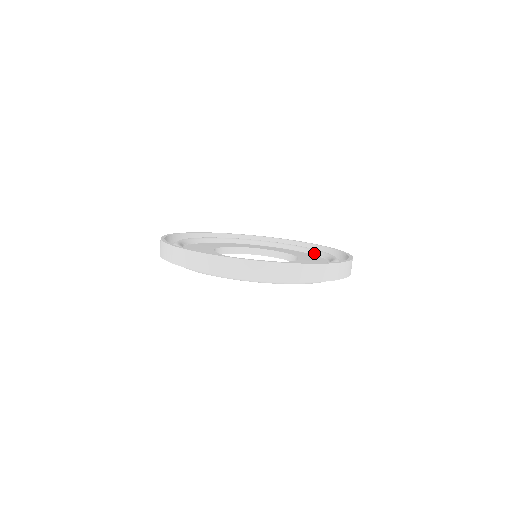
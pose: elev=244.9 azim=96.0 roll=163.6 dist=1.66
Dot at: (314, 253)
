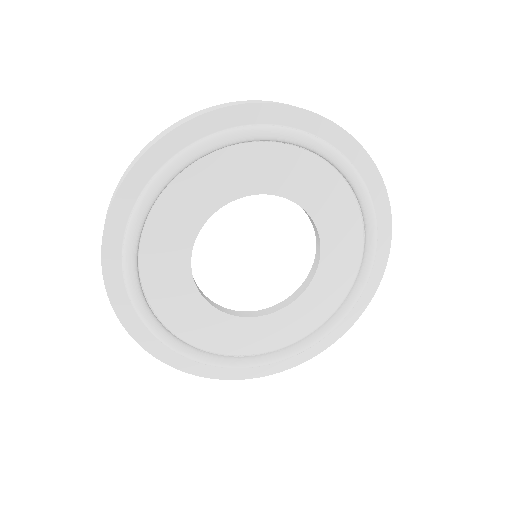
Dot at: occluded
